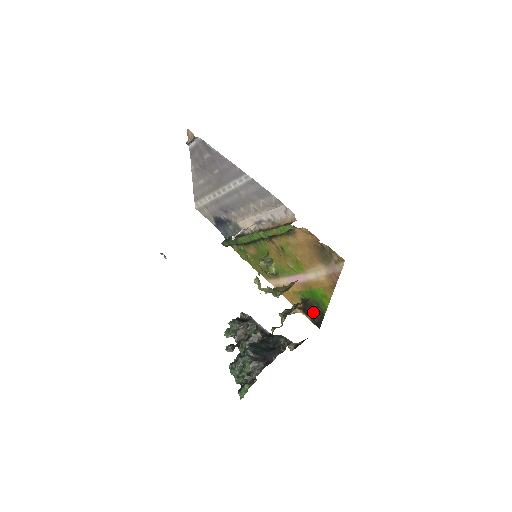
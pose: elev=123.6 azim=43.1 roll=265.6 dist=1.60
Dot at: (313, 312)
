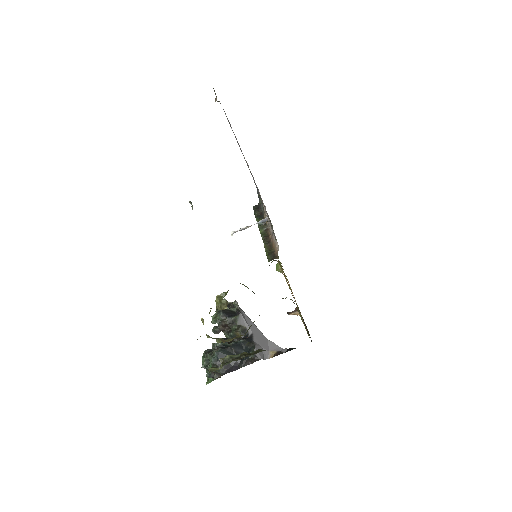
Dot at: occluded
